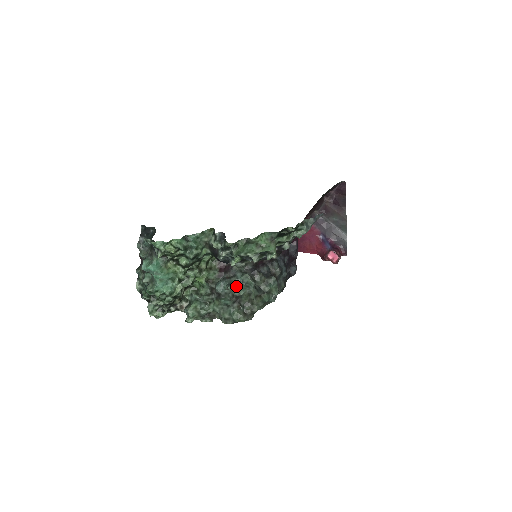
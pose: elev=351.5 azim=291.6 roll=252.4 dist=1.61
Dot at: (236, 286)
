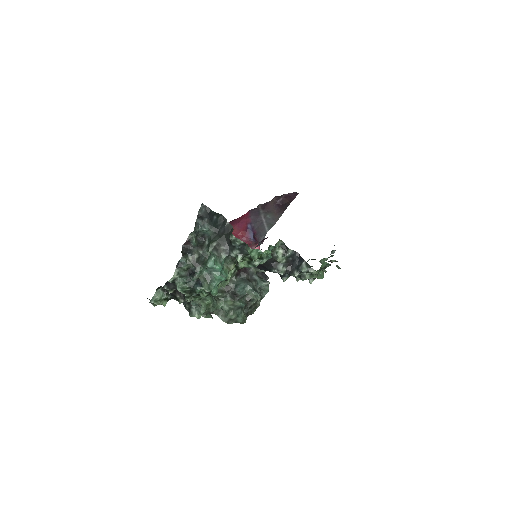
Dot at: occluded
